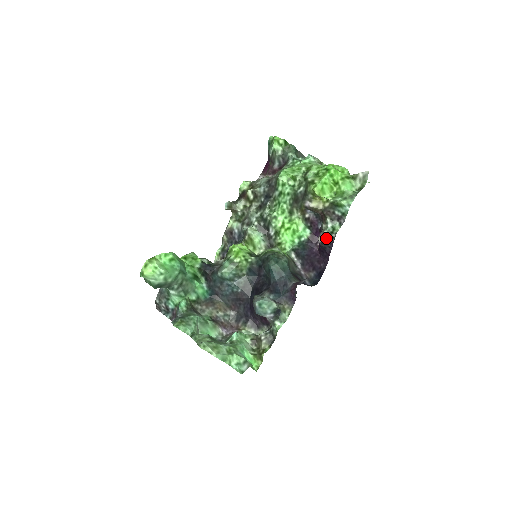
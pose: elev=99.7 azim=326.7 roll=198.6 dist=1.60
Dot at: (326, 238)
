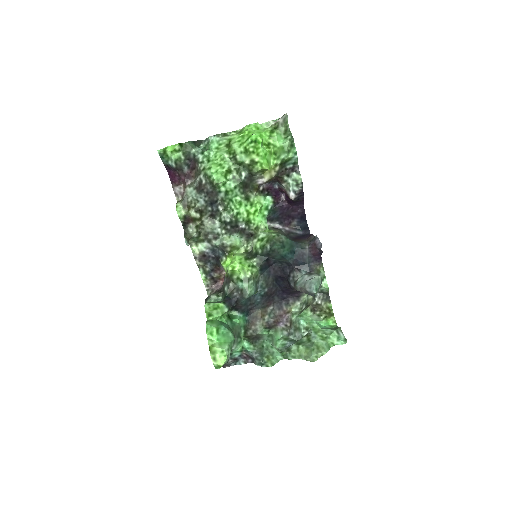
Dot at: (296, 193)
